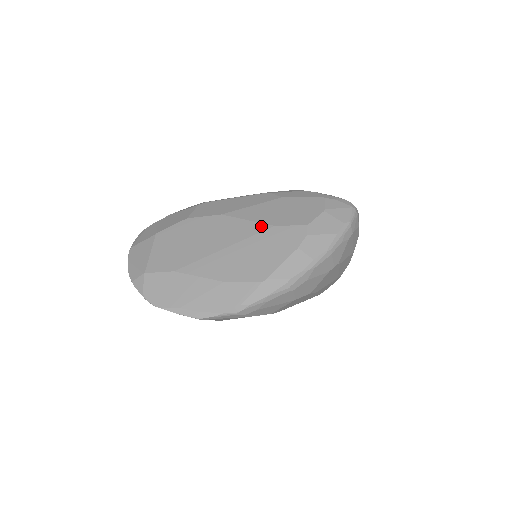
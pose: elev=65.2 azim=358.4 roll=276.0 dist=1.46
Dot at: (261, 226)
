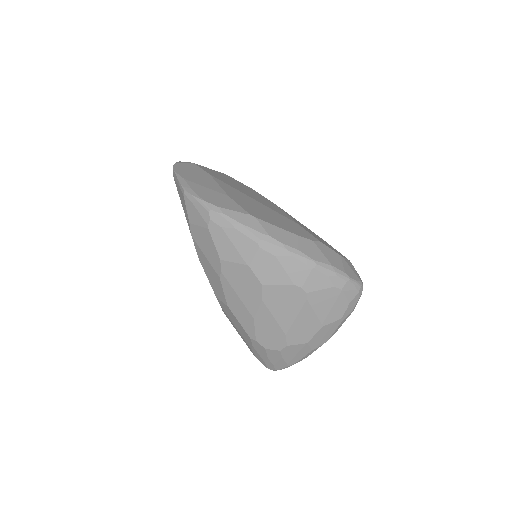
Dot at: (290, 218)
